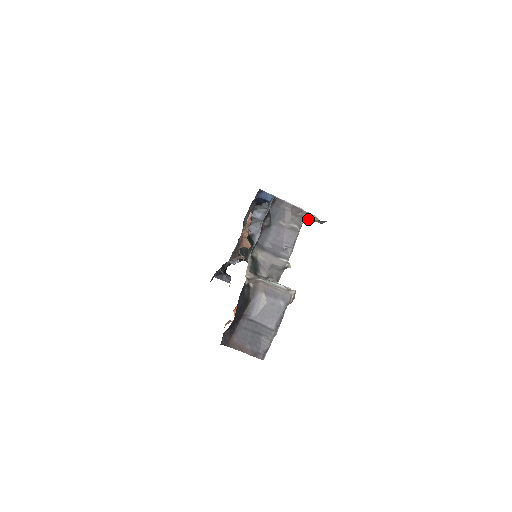
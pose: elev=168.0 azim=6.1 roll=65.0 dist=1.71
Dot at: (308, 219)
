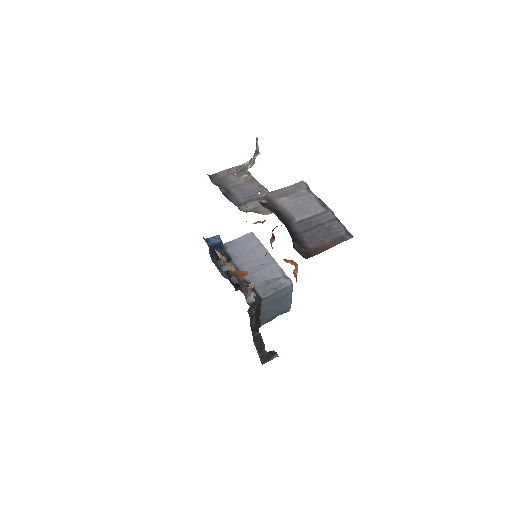
Dot at: (248, 166)
